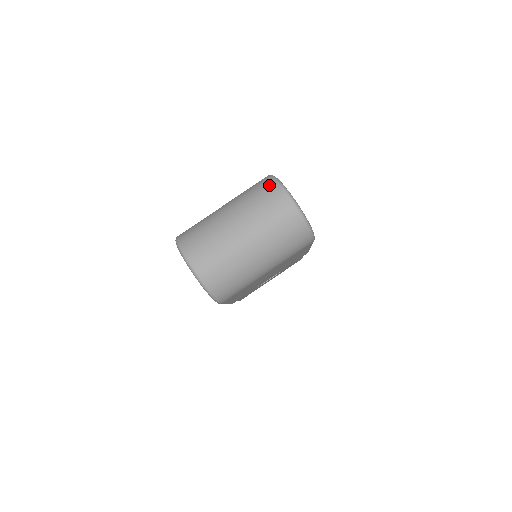
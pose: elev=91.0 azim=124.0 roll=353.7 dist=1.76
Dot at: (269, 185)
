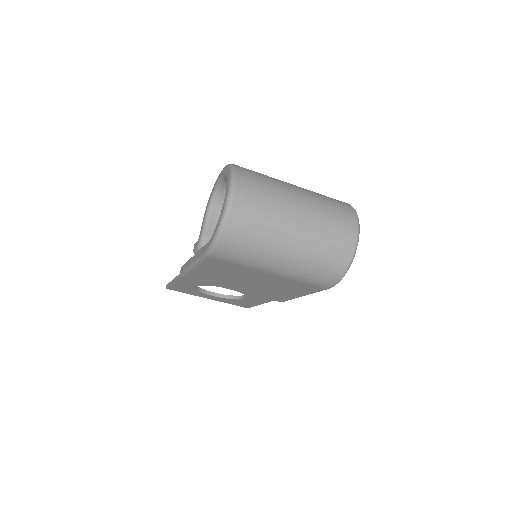
Dot at: (347, 207)
